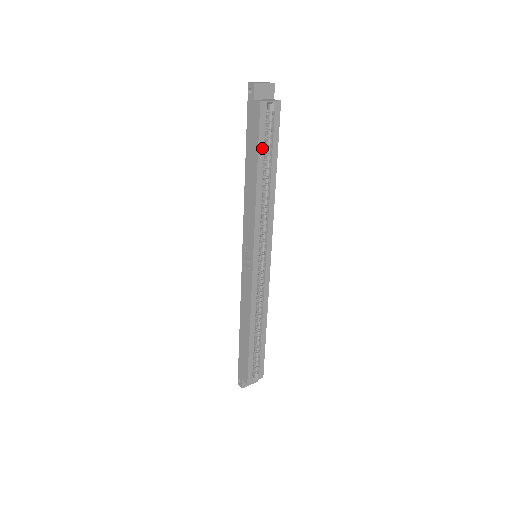
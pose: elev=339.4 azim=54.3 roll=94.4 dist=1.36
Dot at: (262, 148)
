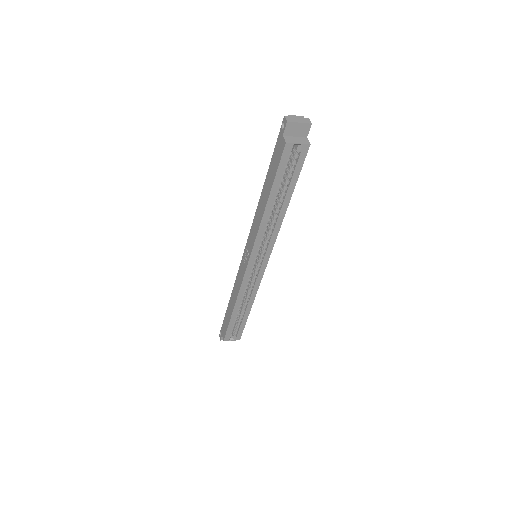
Dot at: (278, 181)
